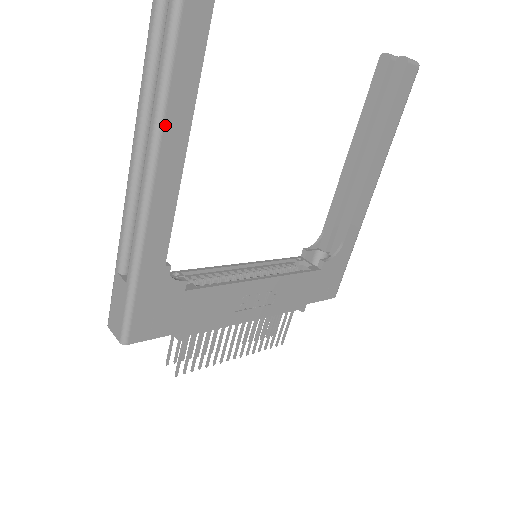
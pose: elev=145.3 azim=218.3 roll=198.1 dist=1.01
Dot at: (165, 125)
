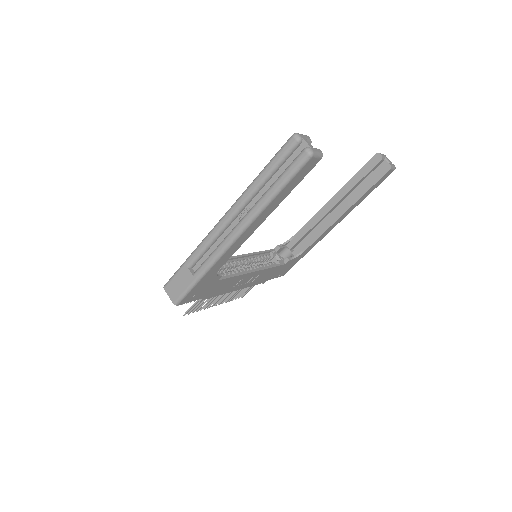
Dot at: (260, 215)
